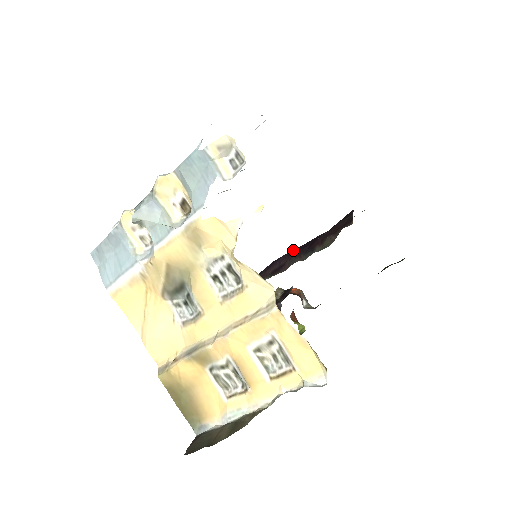
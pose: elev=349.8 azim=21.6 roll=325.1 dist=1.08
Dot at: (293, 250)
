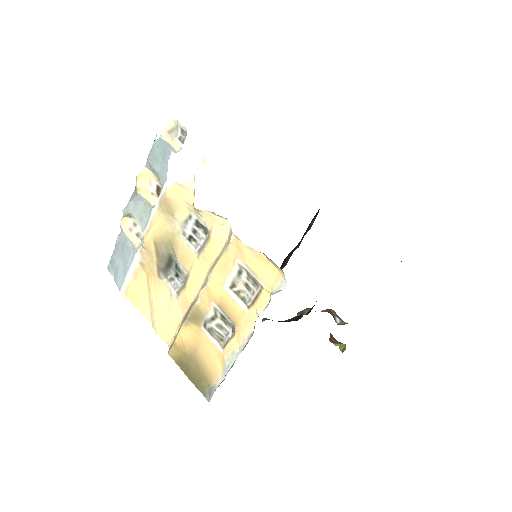
Dot at: occluded
